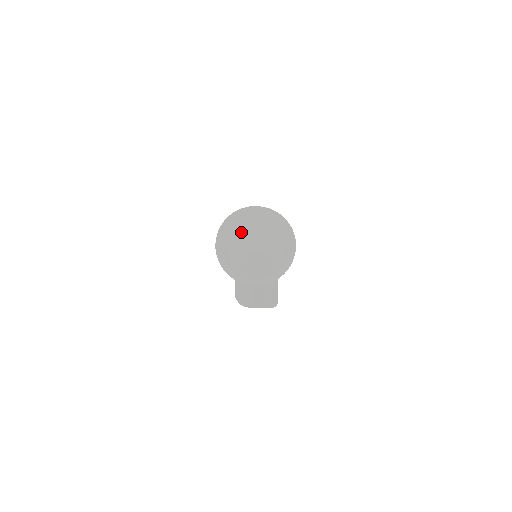
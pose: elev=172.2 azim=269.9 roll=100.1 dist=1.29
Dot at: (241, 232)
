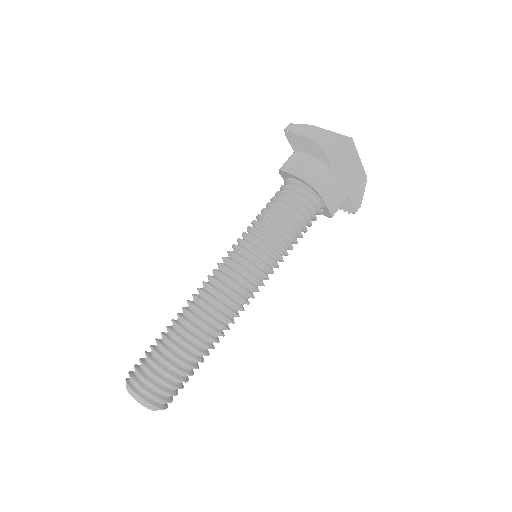
Dot at: occluded
